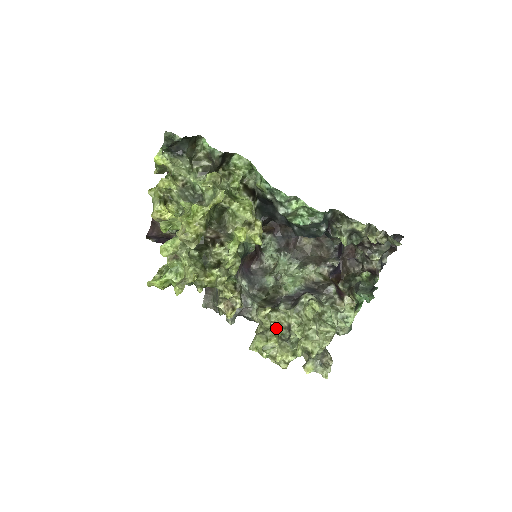
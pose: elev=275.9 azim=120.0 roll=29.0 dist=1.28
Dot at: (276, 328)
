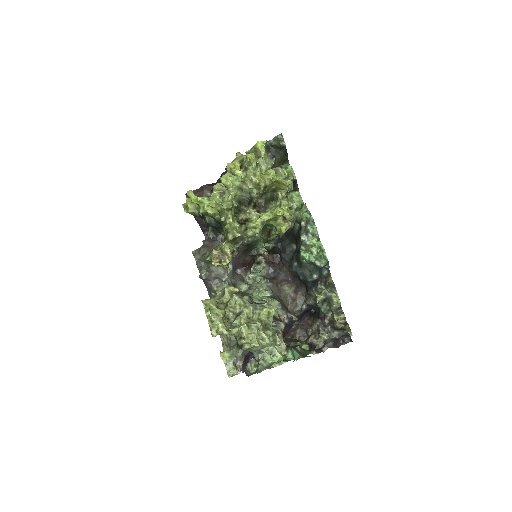
Dot at: (228, 308)
